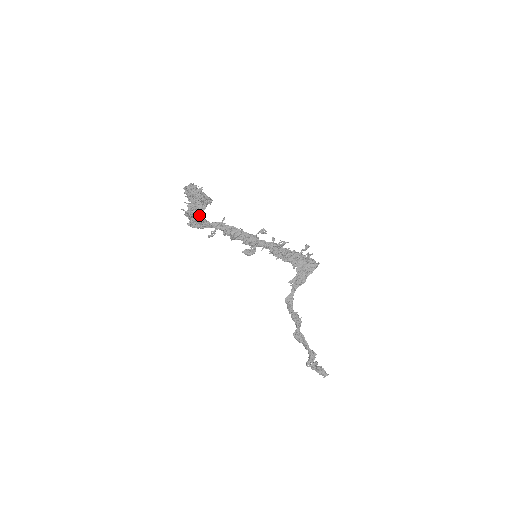
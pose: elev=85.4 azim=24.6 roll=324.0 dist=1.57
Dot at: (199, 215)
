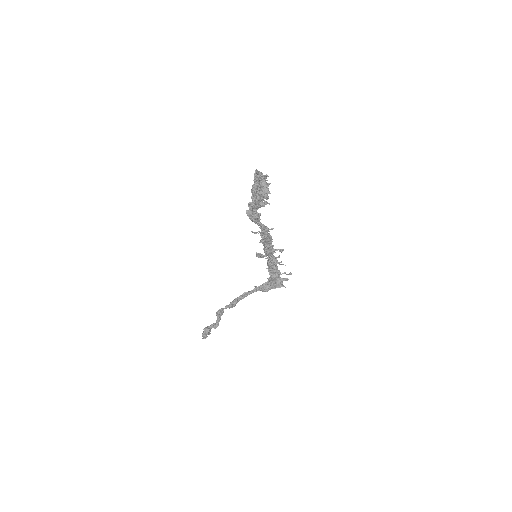
Dot at: (257, 209)
